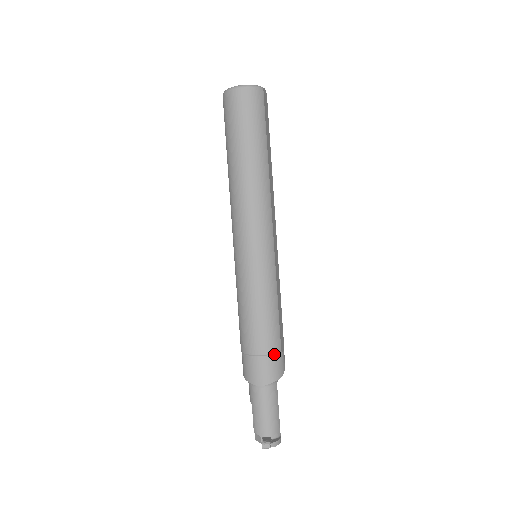
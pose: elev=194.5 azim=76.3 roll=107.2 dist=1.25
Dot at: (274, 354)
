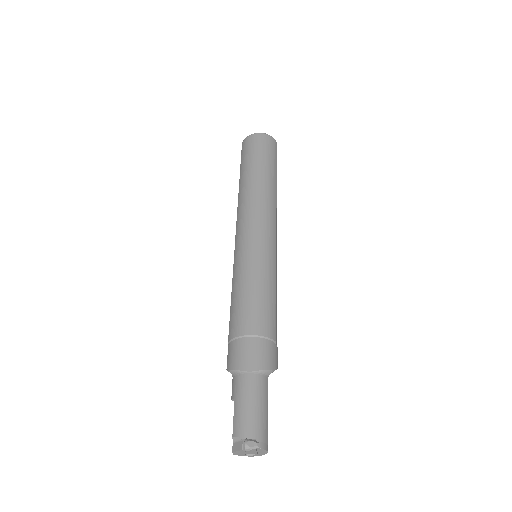
Dot at: (269, 339)
